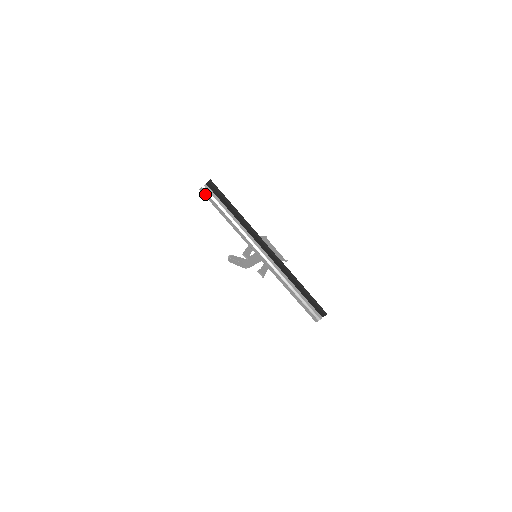
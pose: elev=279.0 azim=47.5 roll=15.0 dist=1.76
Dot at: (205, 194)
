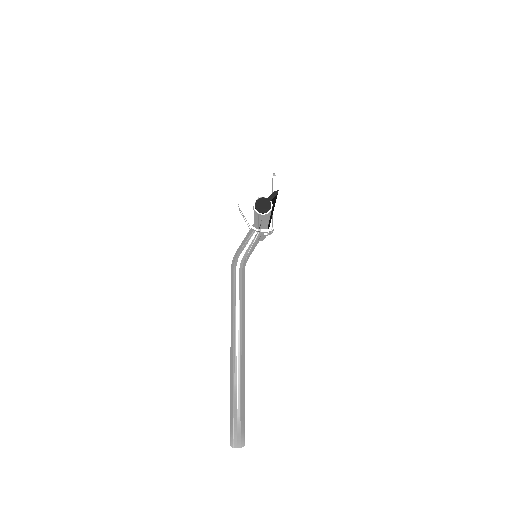
Dot at: occluded
